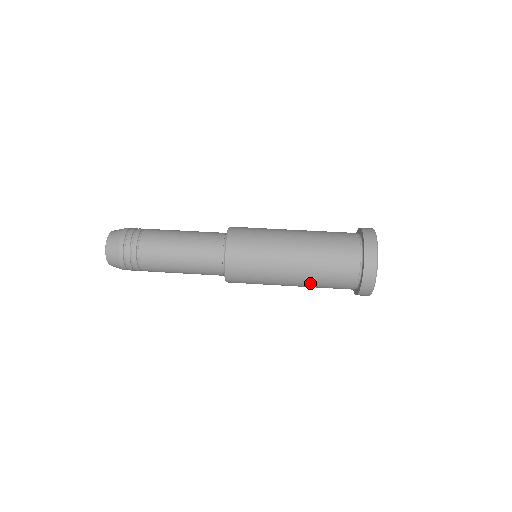
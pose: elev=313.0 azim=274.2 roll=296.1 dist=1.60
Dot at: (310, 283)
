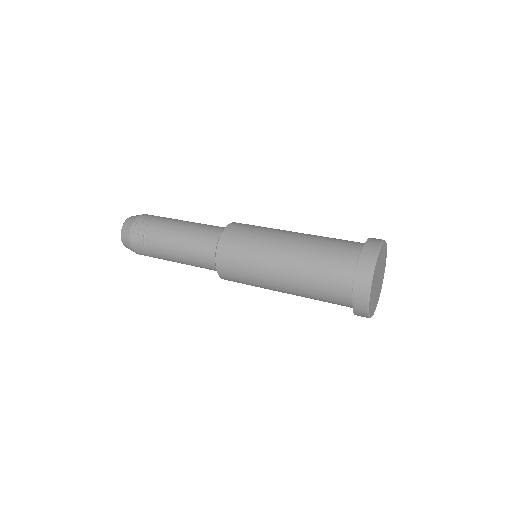
Dot at: (300, 289)
